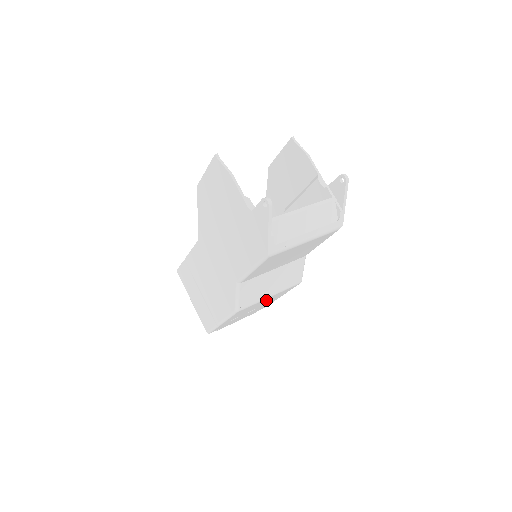
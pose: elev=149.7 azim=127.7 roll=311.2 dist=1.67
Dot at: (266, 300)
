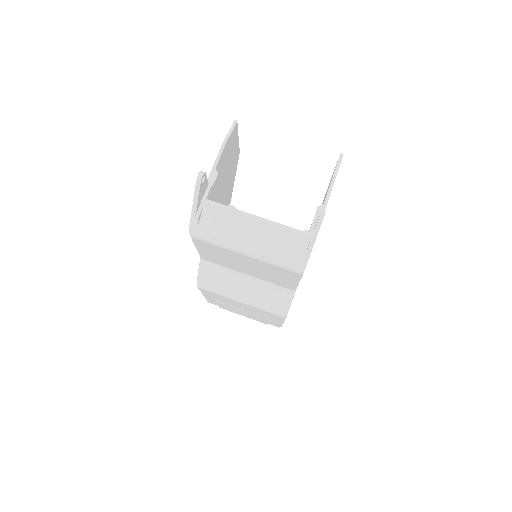
Dot at: (243, 305)
